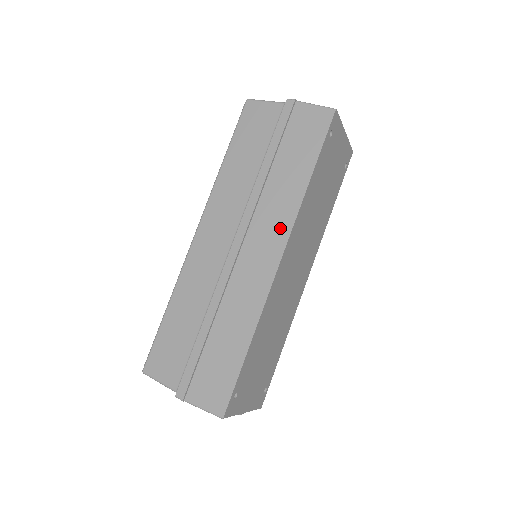
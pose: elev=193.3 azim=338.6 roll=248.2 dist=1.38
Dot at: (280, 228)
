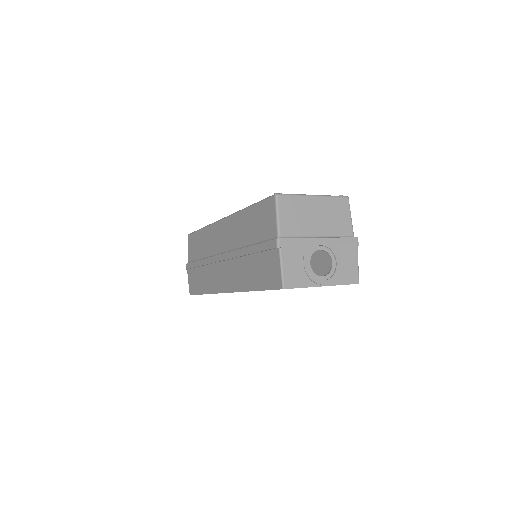
Dot at: (232, 283)
